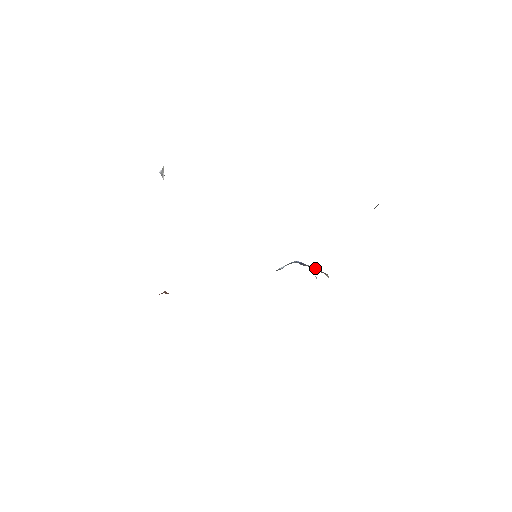
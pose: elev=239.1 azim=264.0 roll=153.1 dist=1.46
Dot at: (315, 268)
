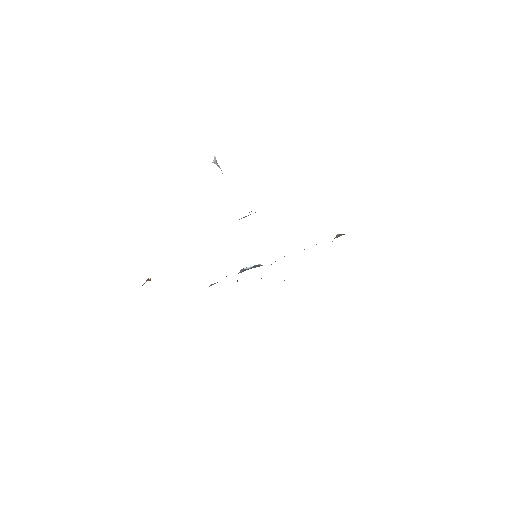
Dot at: occluded
